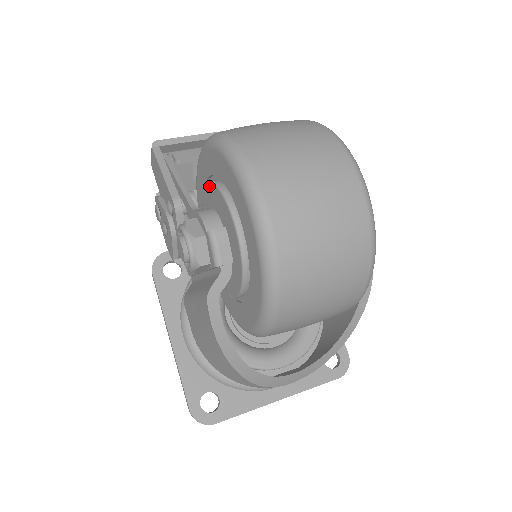
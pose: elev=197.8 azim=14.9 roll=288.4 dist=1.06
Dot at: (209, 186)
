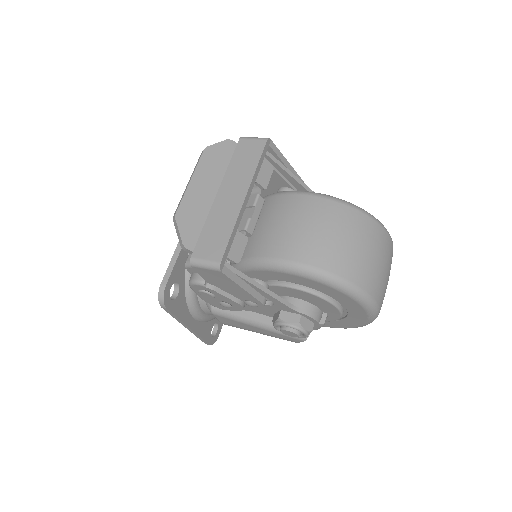
Dot at: (308, 294)
